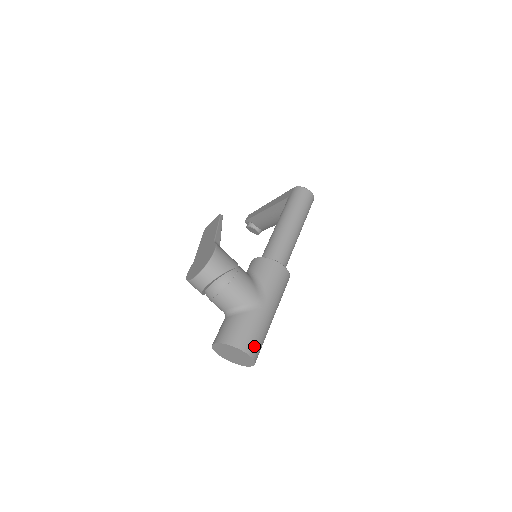
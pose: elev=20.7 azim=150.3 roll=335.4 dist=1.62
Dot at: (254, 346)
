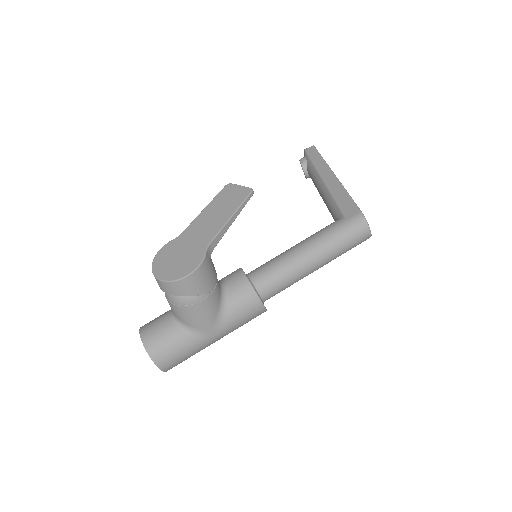
Dot at: (173, 365)
